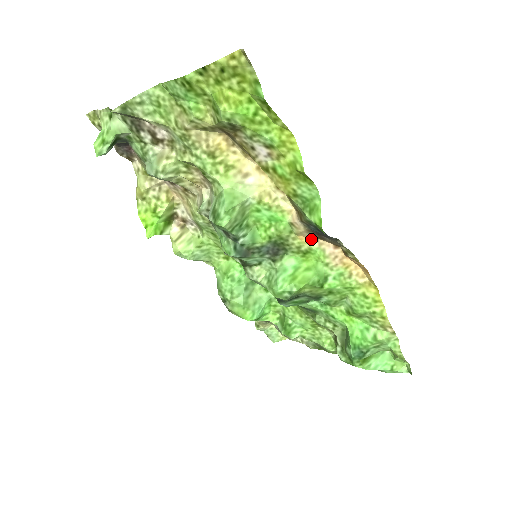
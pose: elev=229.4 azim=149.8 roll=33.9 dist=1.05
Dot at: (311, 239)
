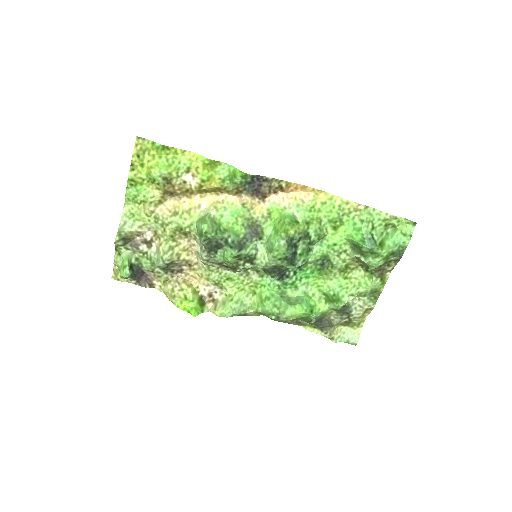
Dot at: (262, 204)
